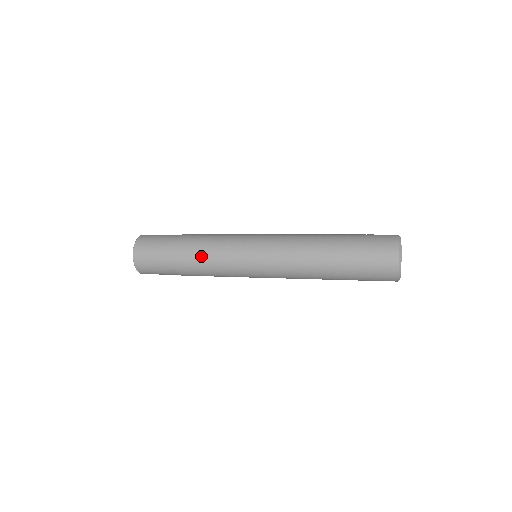
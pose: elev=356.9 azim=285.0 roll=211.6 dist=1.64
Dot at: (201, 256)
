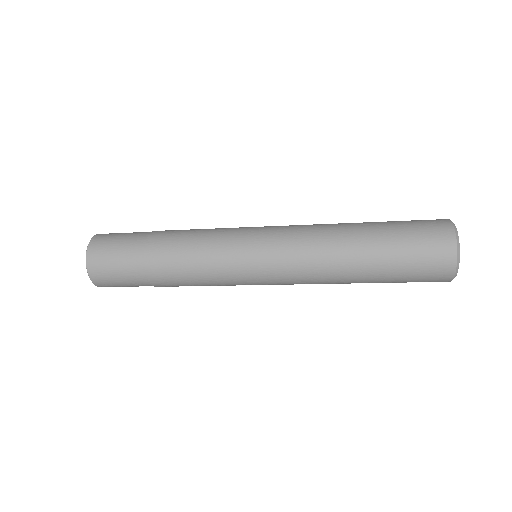
Dot at: (184, 239)
